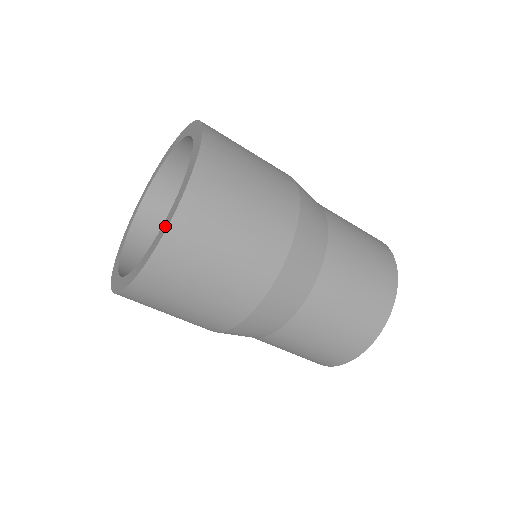
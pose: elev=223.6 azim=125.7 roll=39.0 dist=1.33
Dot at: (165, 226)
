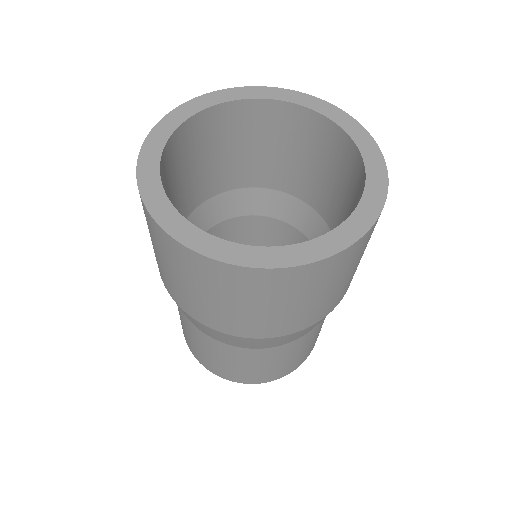
Dot at: (264, 260)
